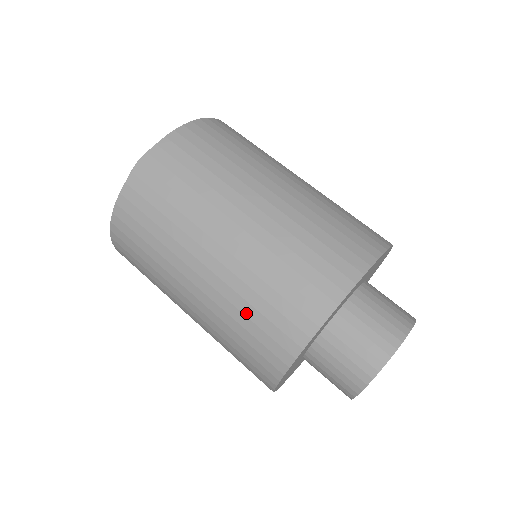
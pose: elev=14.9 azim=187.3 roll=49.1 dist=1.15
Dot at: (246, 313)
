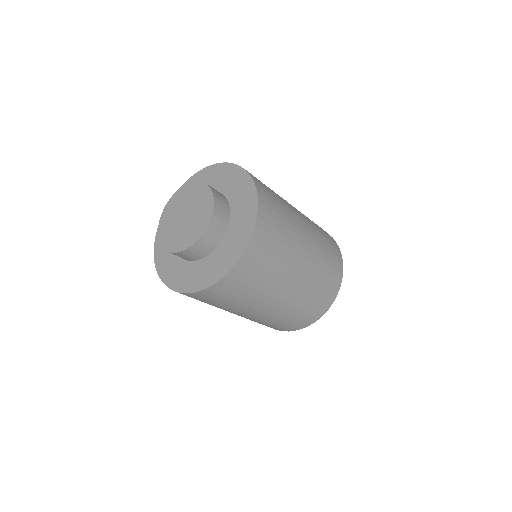
Dot at: (276, 322)
